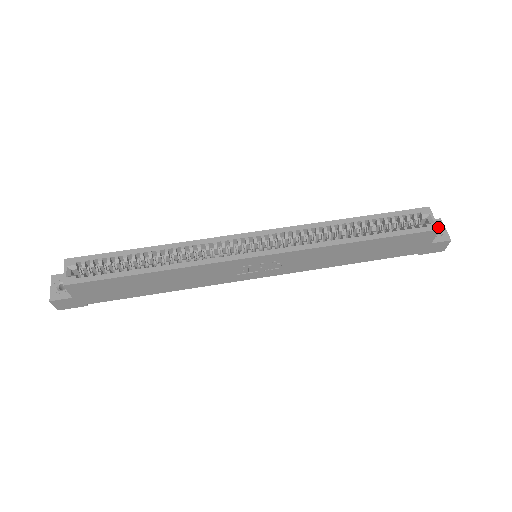
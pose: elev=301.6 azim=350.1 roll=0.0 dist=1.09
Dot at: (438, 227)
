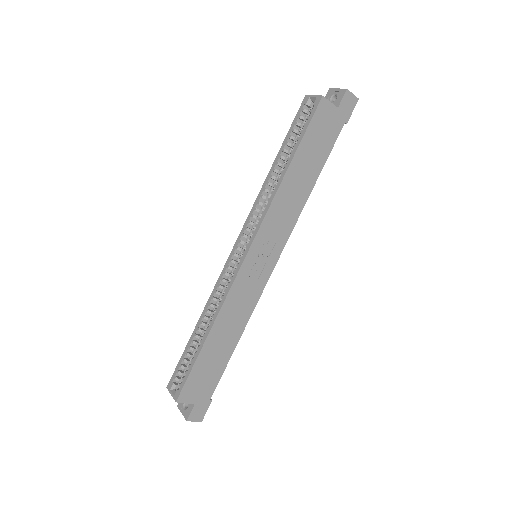
Dot at: (320, 96)
